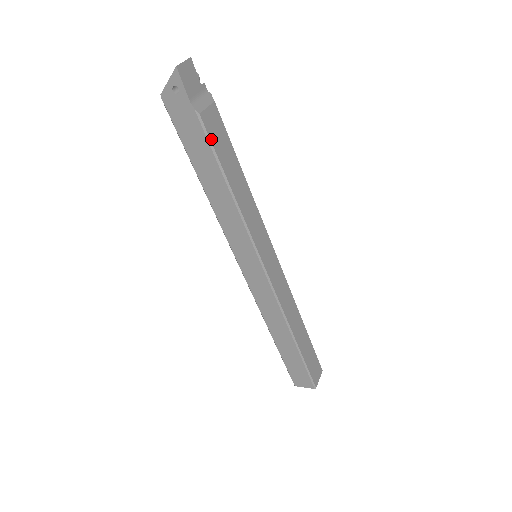
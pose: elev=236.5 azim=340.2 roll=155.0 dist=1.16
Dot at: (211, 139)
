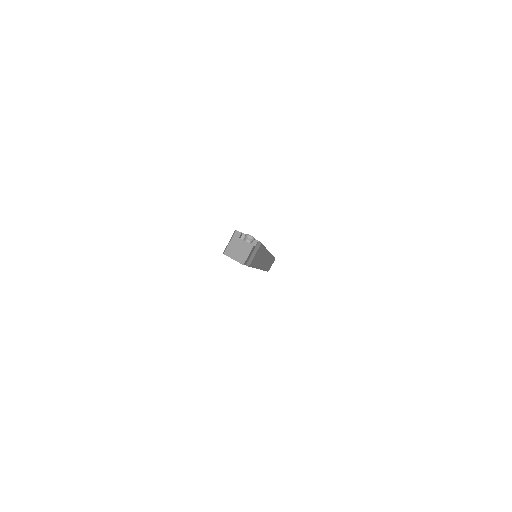
Dot at: (252, 265)
